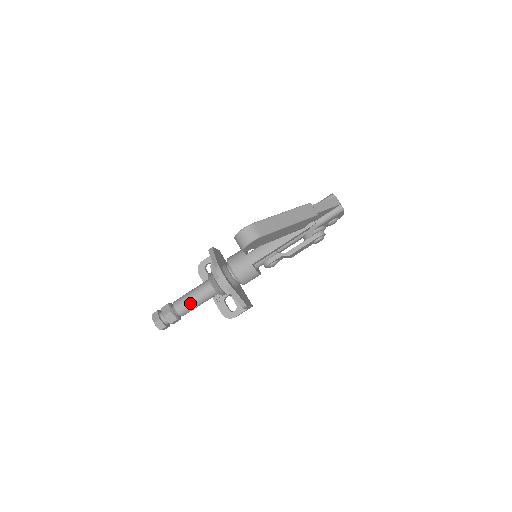
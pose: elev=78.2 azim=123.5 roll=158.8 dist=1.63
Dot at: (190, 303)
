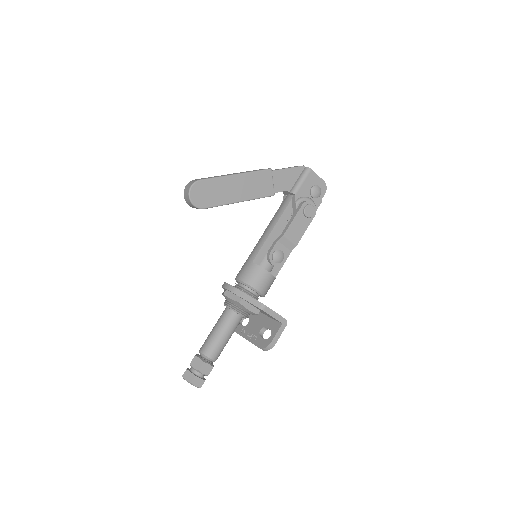
Dot at: (212, 337)
